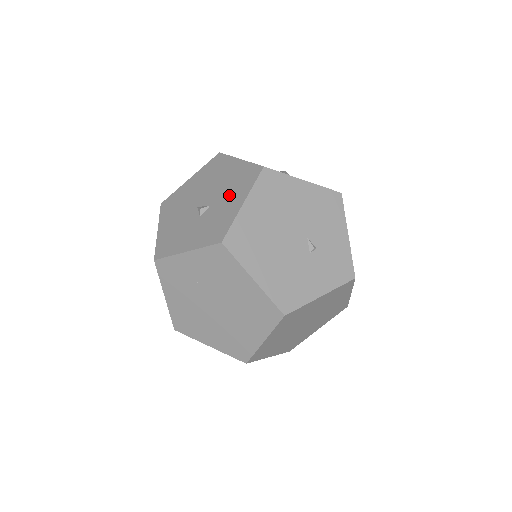
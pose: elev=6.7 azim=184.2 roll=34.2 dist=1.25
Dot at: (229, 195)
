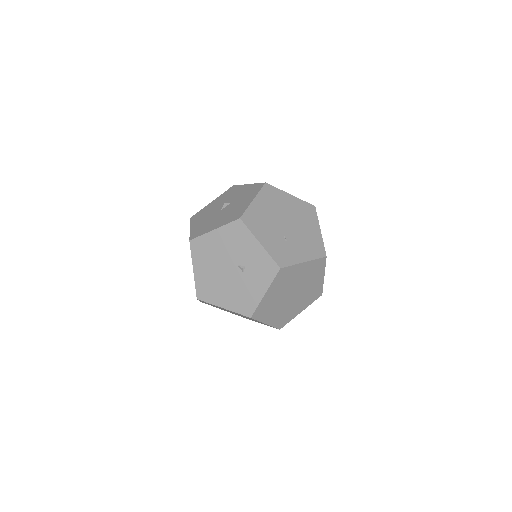
Dot at: occluded
